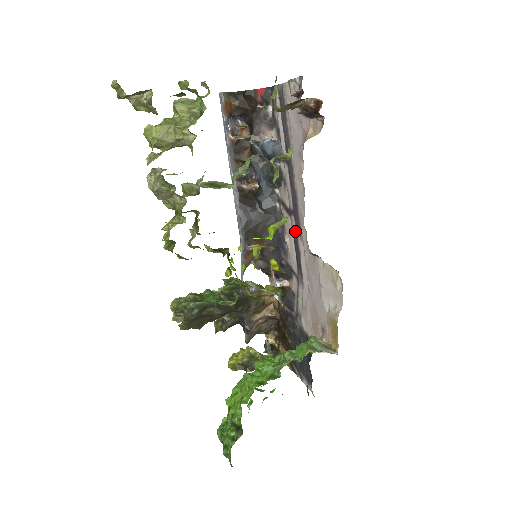
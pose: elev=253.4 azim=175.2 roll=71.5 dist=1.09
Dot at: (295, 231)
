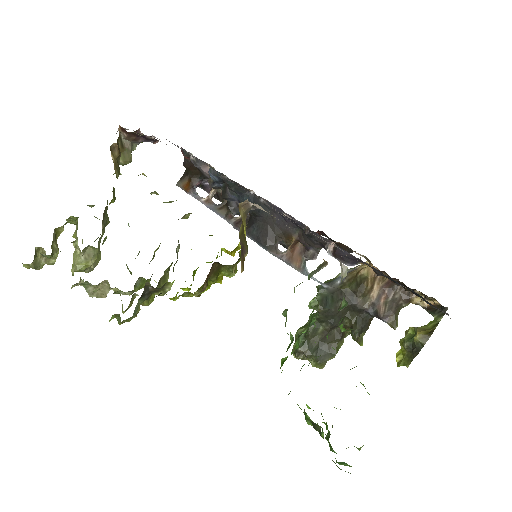
Dot at: (267, 204)
